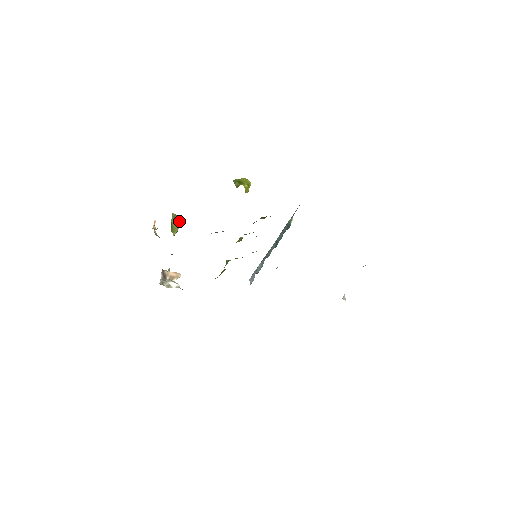
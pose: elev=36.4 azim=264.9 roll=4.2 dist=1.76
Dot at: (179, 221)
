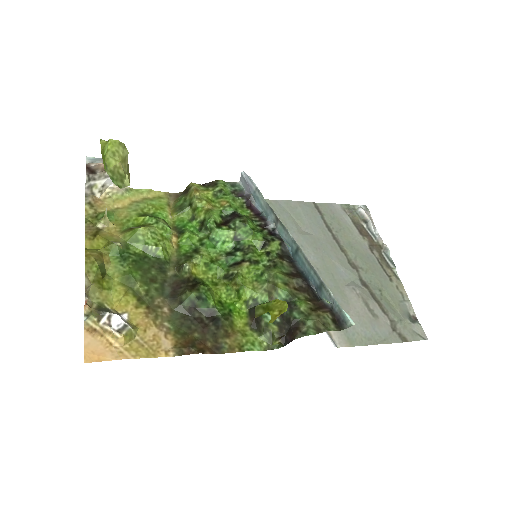
Dot at: (124, 178)
